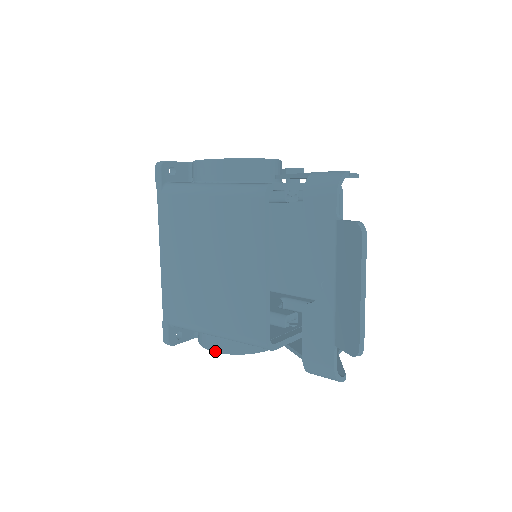
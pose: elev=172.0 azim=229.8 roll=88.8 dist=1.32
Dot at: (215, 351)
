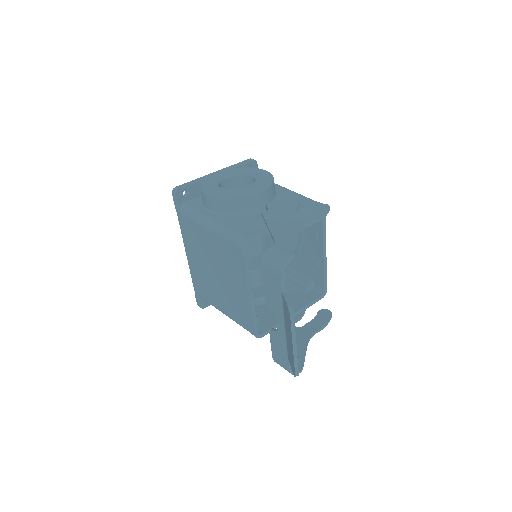
Dot at: occluded
